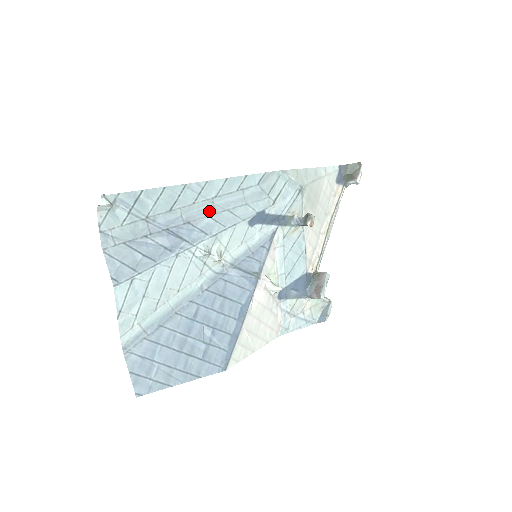
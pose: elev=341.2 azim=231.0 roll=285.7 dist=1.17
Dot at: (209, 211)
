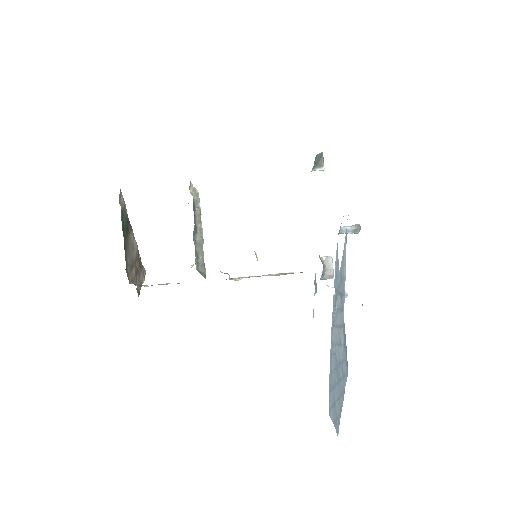
Dot at: (343, 258)
